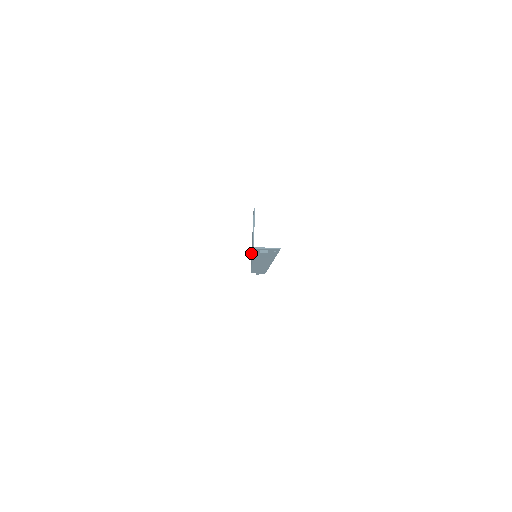
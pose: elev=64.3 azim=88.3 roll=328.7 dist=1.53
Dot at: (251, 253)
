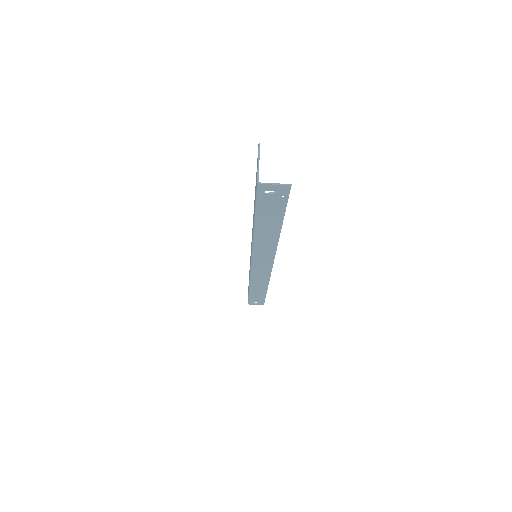
Dot at: occluded
